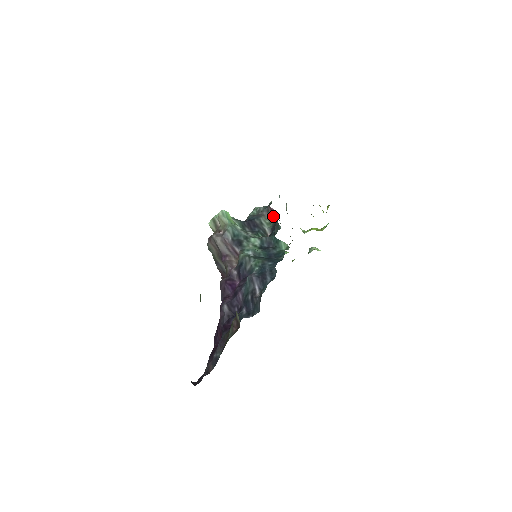
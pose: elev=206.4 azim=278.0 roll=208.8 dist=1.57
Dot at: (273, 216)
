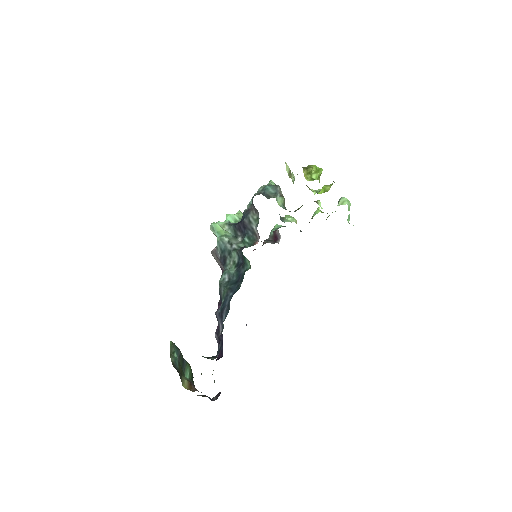
Dot at: (257, 211)
